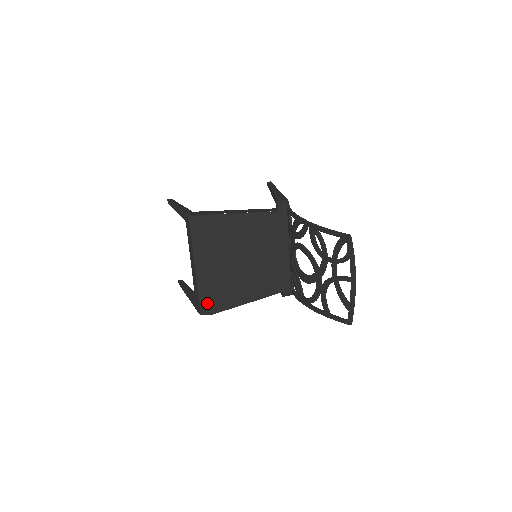
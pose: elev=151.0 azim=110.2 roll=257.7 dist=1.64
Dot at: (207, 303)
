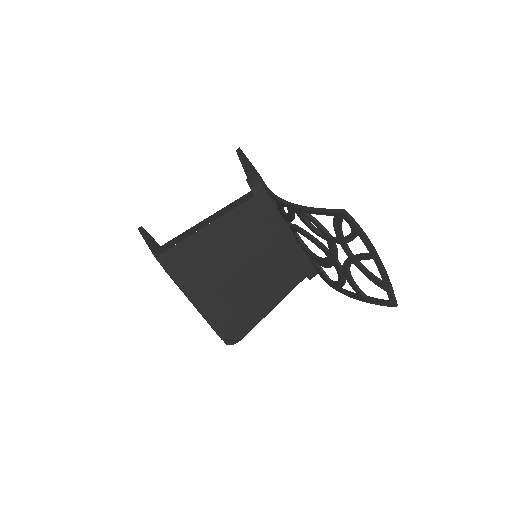
Dot at: (228, 333)
